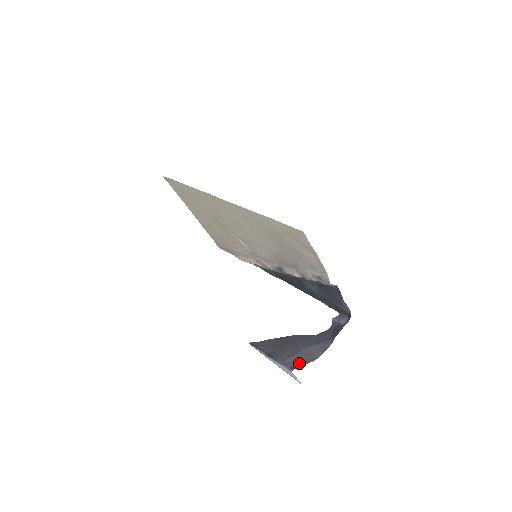
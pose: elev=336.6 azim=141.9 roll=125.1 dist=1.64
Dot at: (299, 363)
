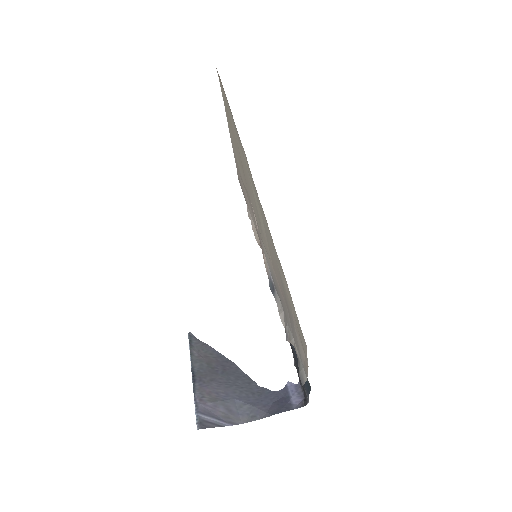
Dot at: (214, 419)
